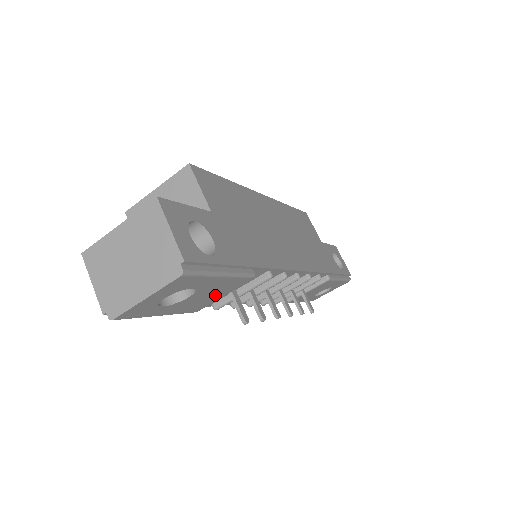
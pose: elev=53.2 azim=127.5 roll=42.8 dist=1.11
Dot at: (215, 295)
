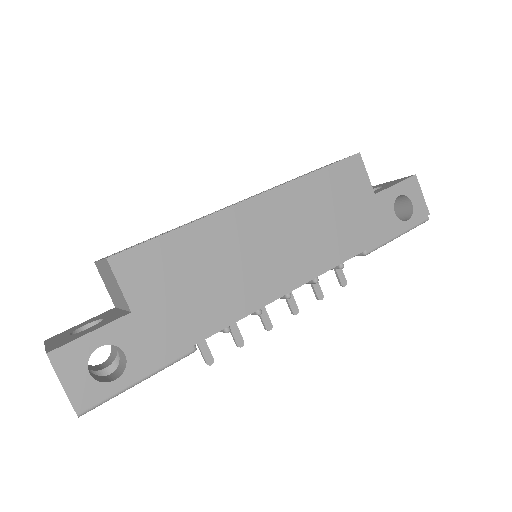
Dot at: occluded
